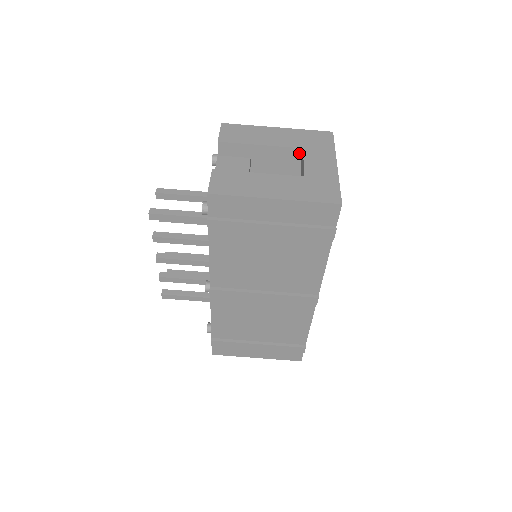
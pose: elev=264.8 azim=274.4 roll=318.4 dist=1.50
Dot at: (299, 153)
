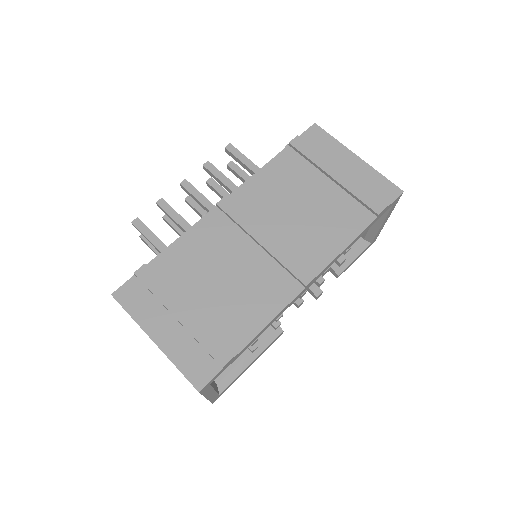
Dot at: occluded
